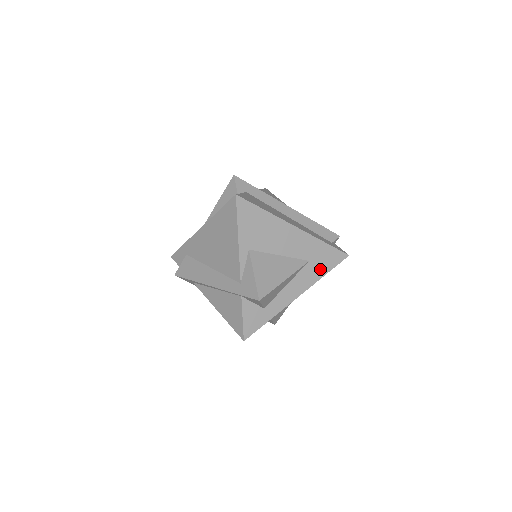
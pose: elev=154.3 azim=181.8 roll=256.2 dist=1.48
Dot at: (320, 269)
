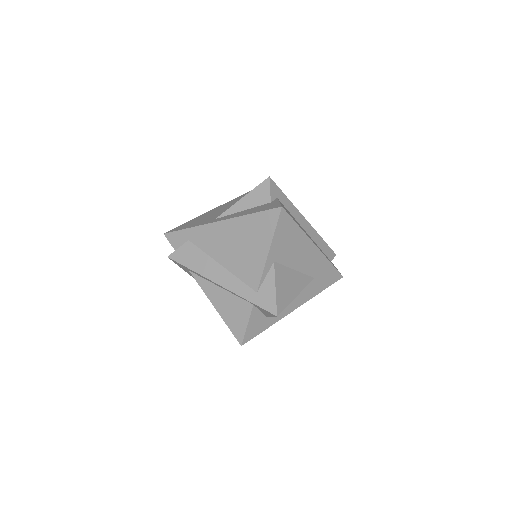
Dot at: (319, 286)
